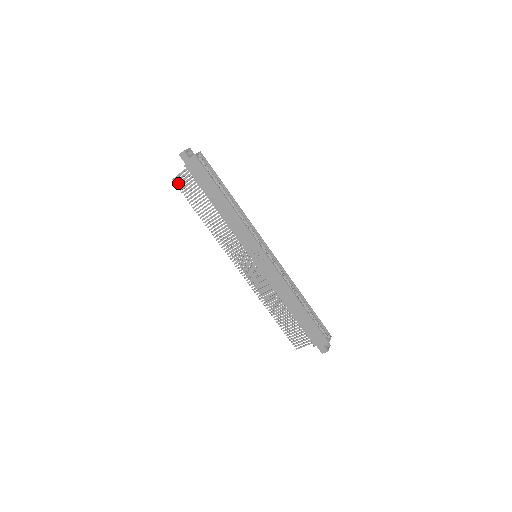
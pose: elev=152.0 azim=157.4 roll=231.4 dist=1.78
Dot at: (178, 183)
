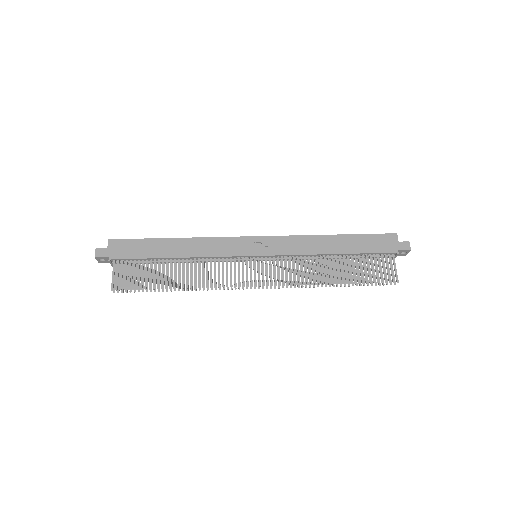
Dot at: (120, 285)
